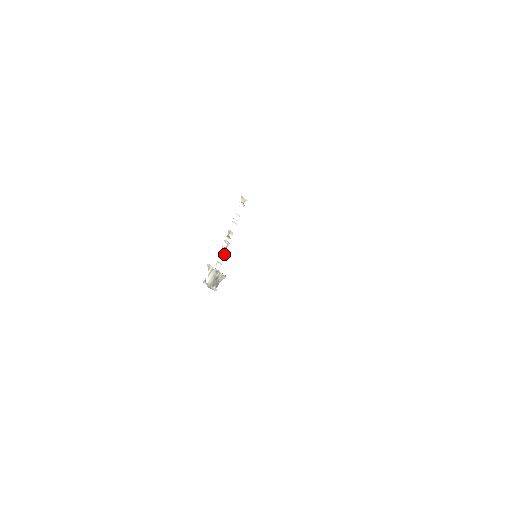
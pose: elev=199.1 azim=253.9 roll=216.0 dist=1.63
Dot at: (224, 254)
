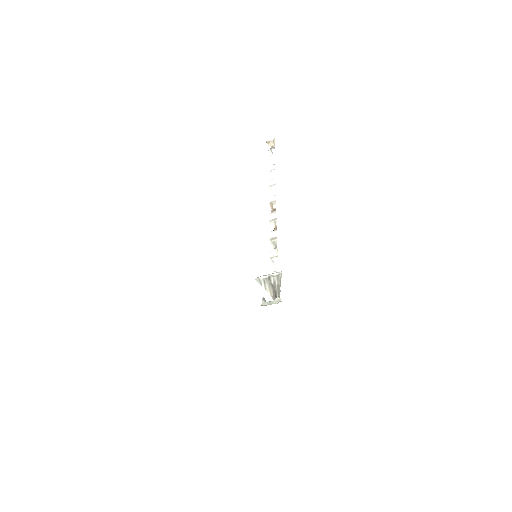
Dot at: (276, 240)
